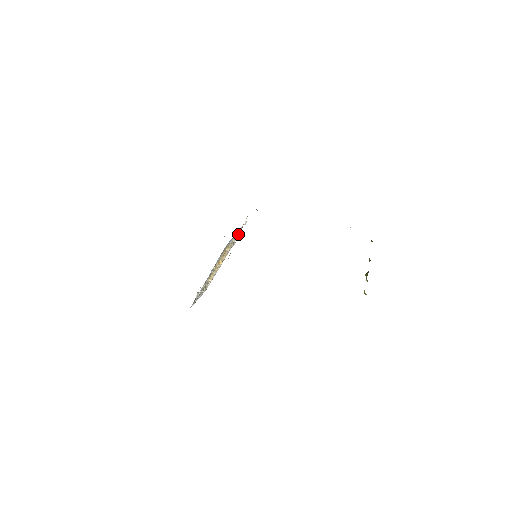
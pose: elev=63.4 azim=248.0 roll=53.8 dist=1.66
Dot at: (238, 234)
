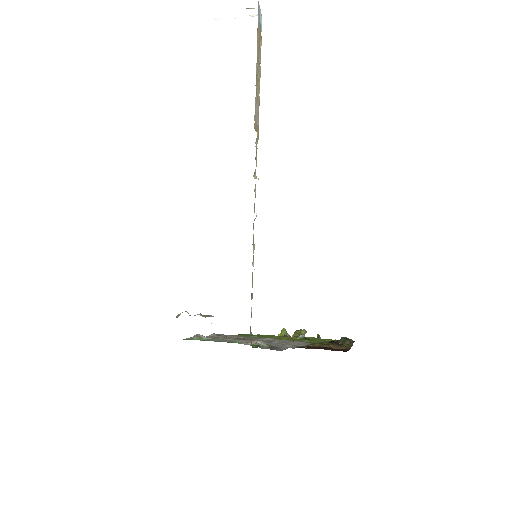
Dot at: occluded
